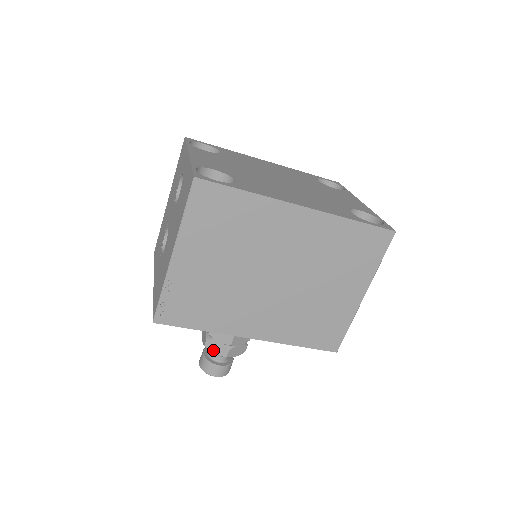
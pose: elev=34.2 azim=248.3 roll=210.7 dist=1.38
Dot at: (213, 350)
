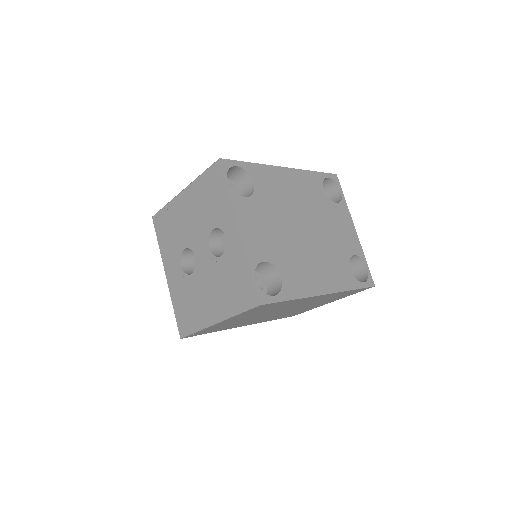
Dot at: occluded
